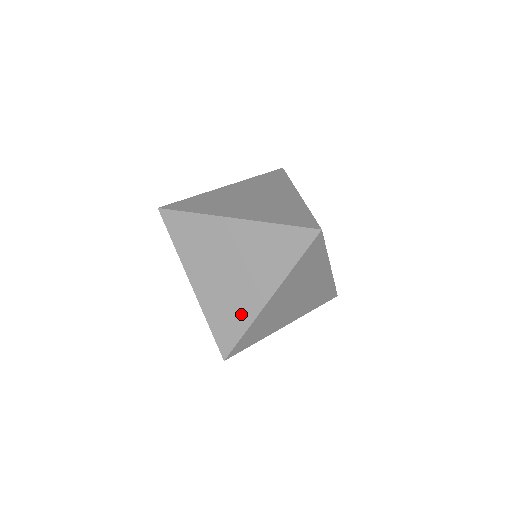
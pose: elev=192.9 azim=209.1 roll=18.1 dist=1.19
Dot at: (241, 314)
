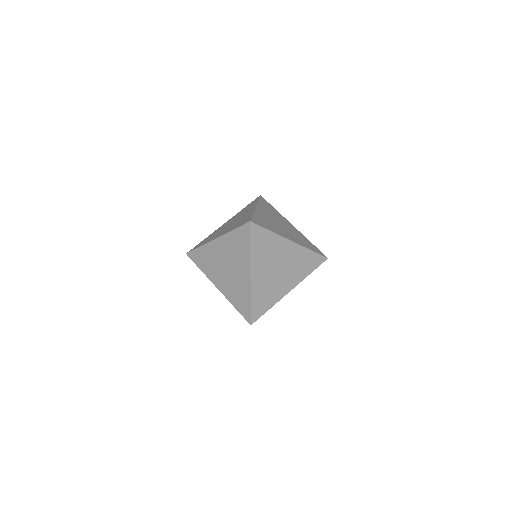
Dot at: (273, 297)
